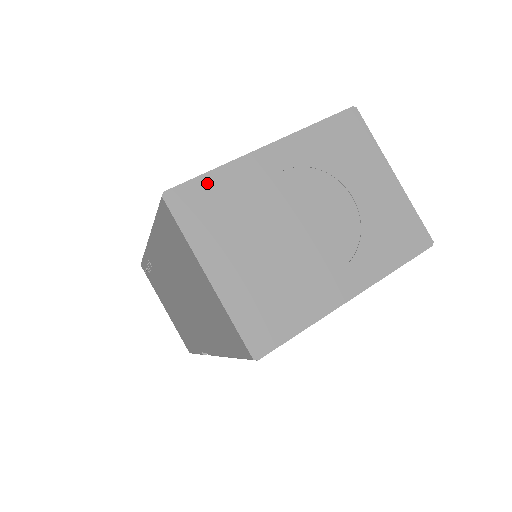
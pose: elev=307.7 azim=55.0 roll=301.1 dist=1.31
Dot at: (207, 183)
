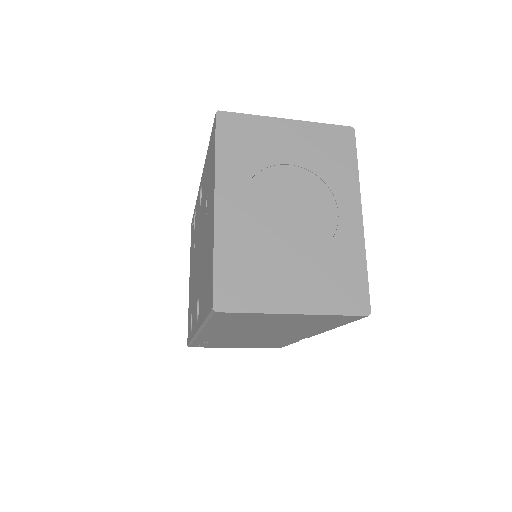
Dot at: (222, 271)
